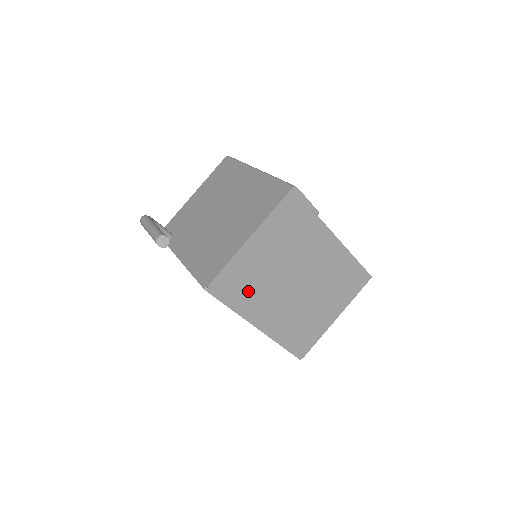
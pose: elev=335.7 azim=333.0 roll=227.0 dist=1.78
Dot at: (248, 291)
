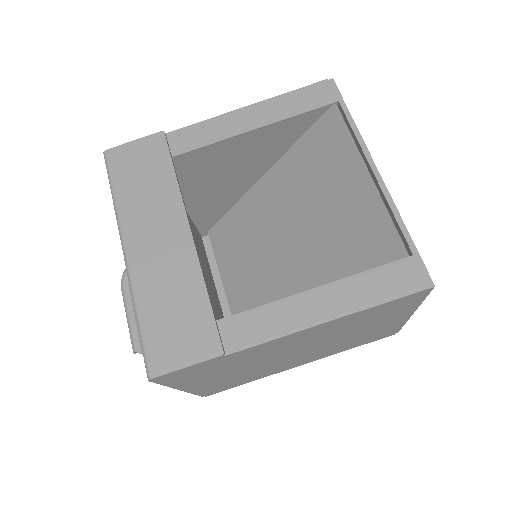
Dot at: (246, 378)
